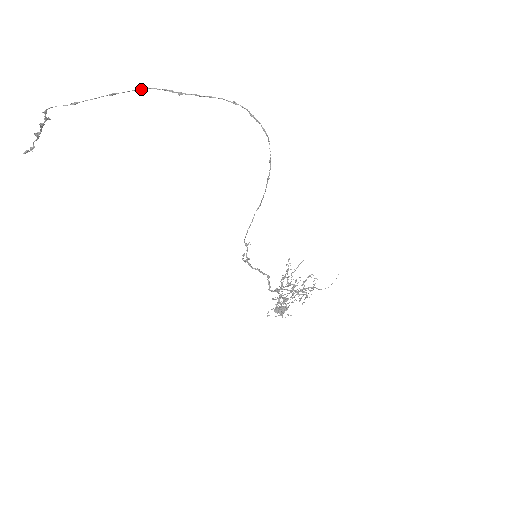
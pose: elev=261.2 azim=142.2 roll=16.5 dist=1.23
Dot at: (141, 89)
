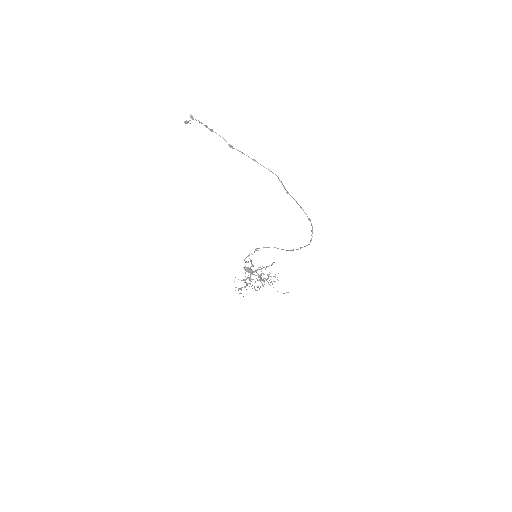
Dot at: occluded
